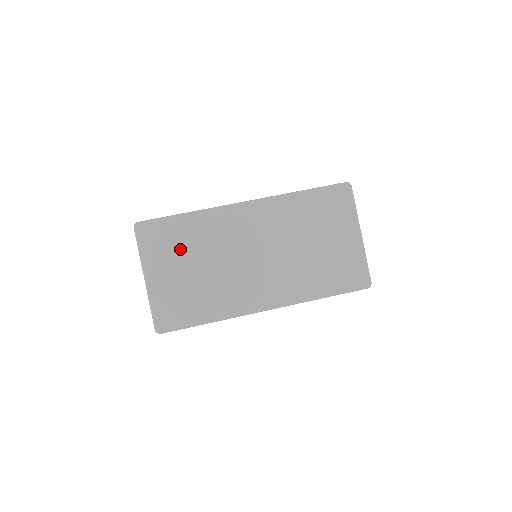
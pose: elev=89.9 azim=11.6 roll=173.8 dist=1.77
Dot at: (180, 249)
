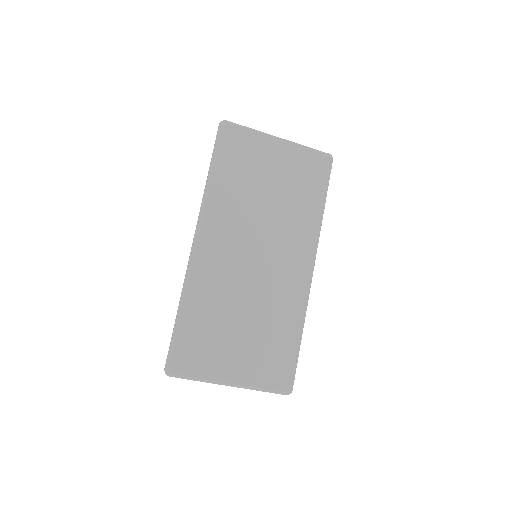
Dot at: (216, 334)
